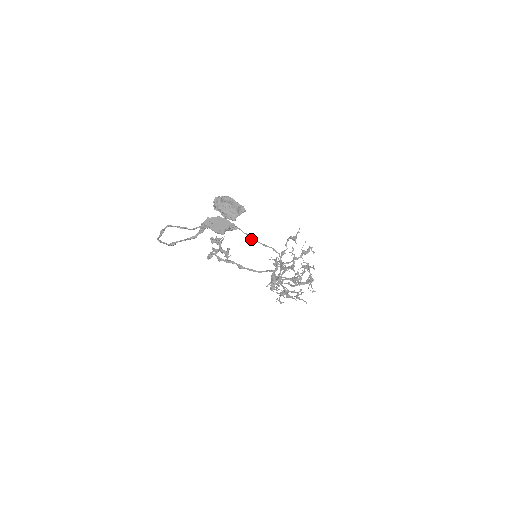
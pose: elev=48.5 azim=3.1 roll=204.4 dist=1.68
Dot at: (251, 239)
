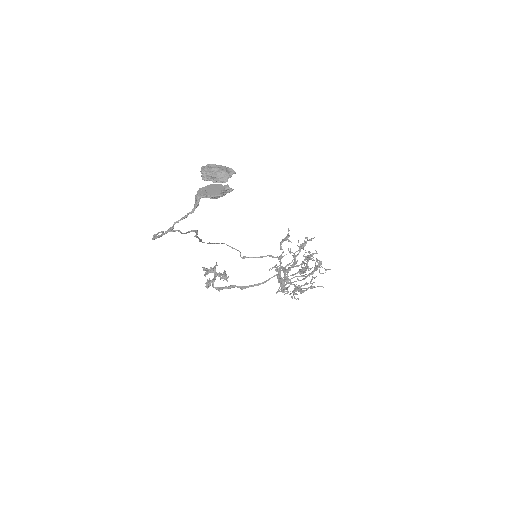
Dot at: (244, 256)
